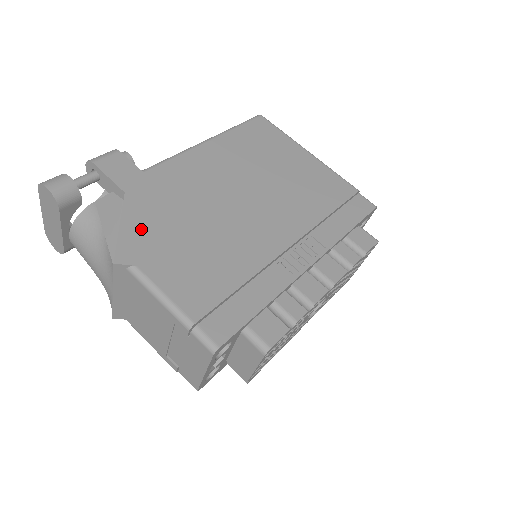
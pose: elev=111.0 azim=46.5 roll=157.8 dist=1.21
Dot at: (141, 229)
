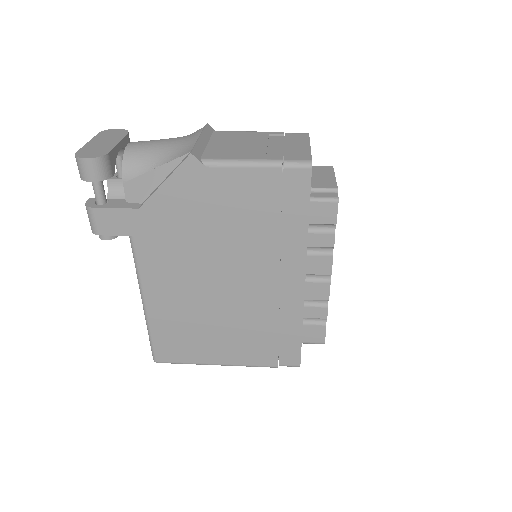
Dot at: occluded
